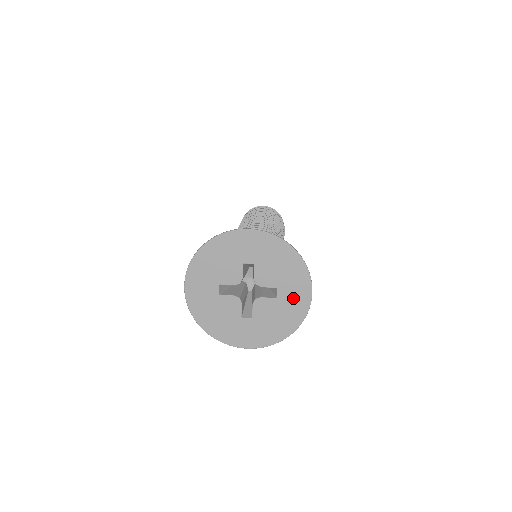
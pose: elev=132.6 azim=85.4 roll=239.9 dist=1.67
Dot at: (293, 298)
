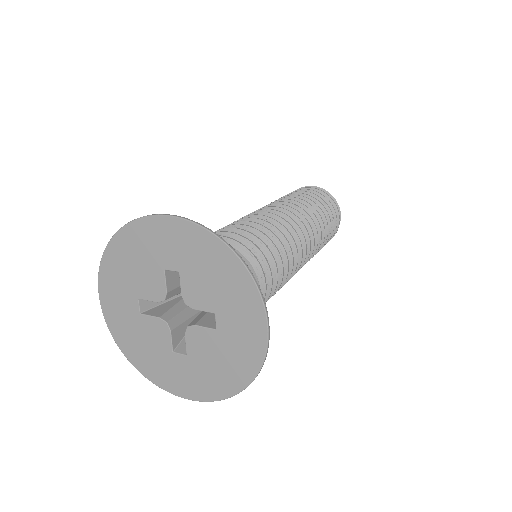
Dot at: (240, 332)
